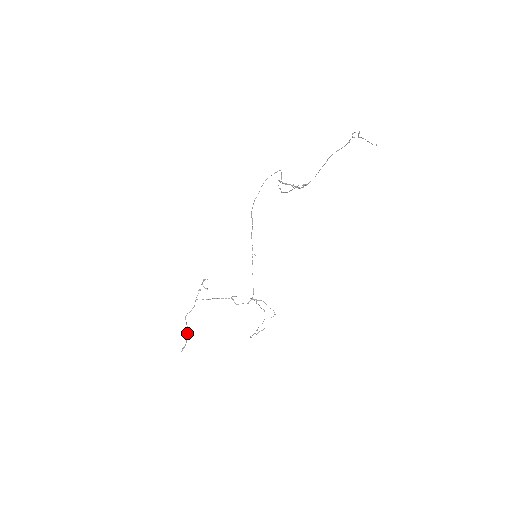
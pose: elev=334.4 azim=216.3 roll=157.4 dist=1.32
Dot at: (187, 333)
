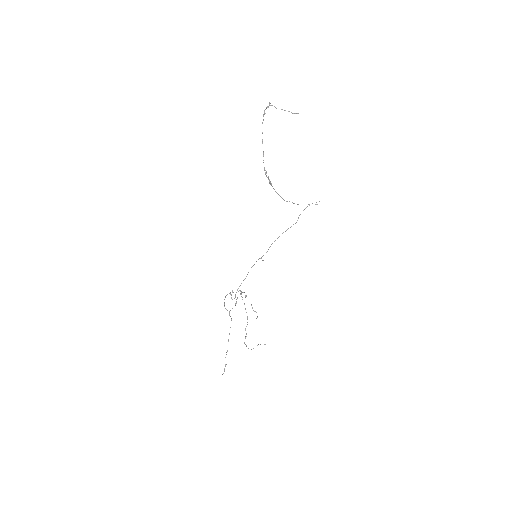
Dot at: (227, 351)
